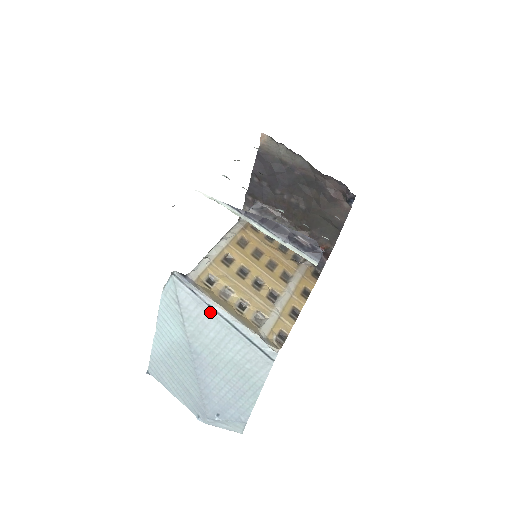
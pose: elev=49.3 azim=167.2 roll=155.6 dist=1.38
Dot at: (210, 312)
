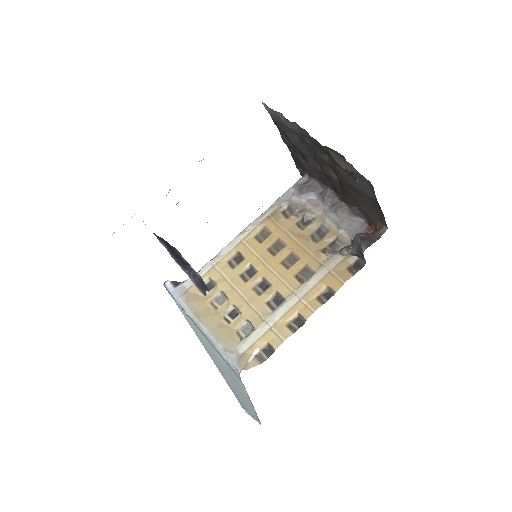
Dot at: (193, 321)
